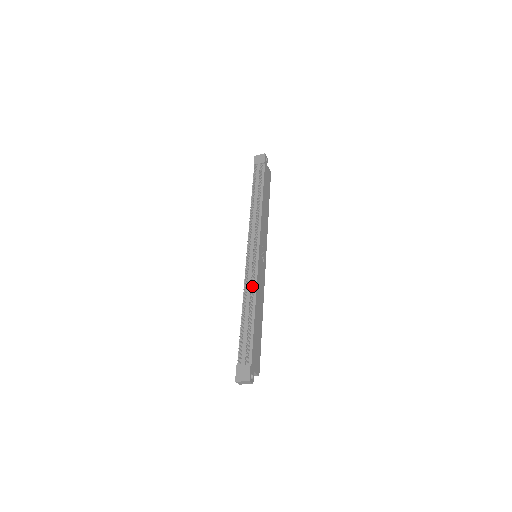
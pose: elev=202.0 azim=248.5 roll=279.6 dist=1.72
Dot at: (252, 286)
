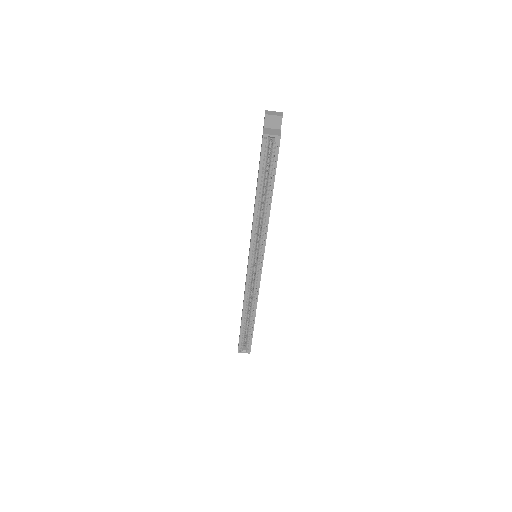
Dot at: occluded
